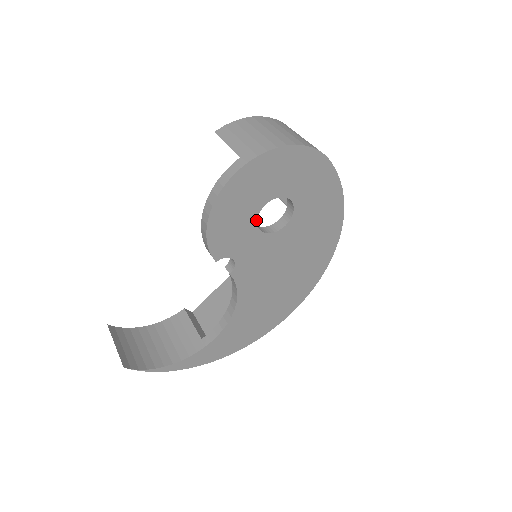
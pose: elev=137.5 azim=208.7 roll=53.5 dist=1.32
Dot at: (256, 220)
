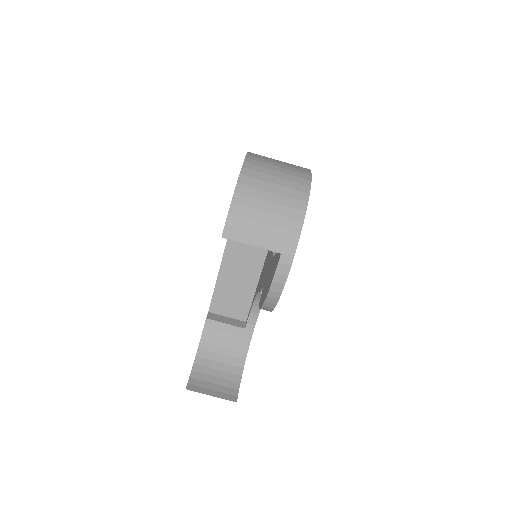
Dot at: occluded
